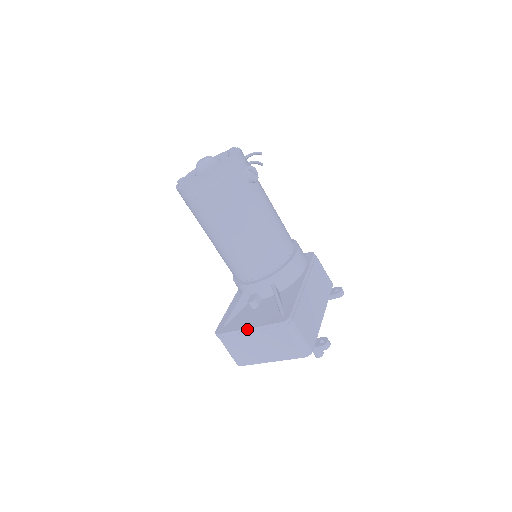
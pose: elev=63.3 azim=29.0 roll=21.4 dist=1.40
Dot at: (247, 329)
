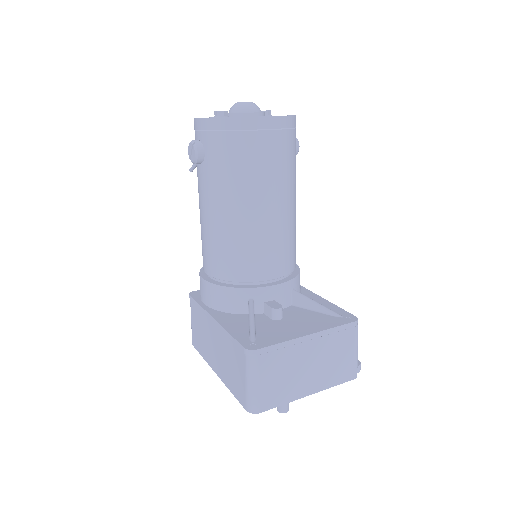
Dot at: (306, 336)
